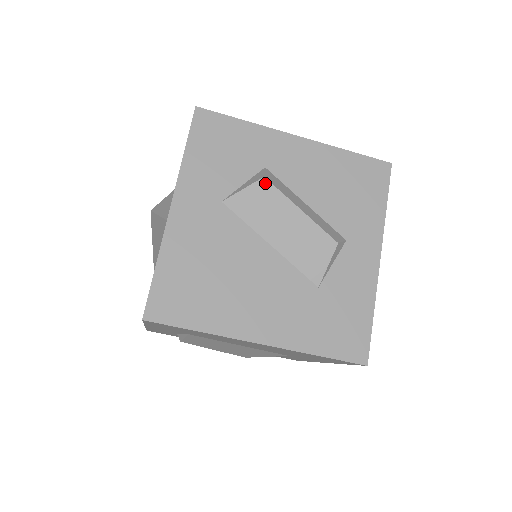
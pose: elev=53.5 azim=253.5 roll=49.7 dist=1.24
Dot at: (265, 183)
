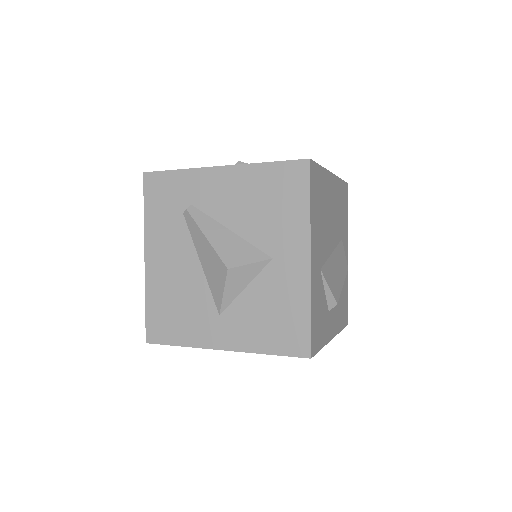
Dot at: occluded
